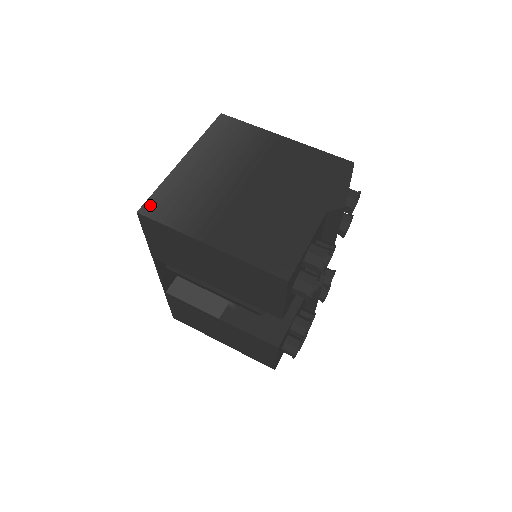
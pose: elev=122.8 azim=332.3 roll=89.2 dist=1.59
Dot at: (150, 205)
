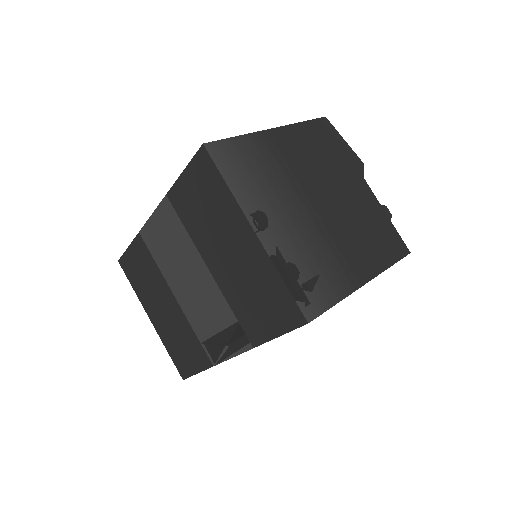
Dot at: (305, 304)
